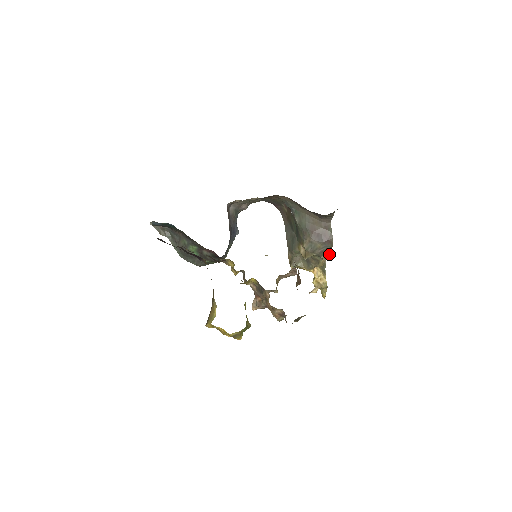
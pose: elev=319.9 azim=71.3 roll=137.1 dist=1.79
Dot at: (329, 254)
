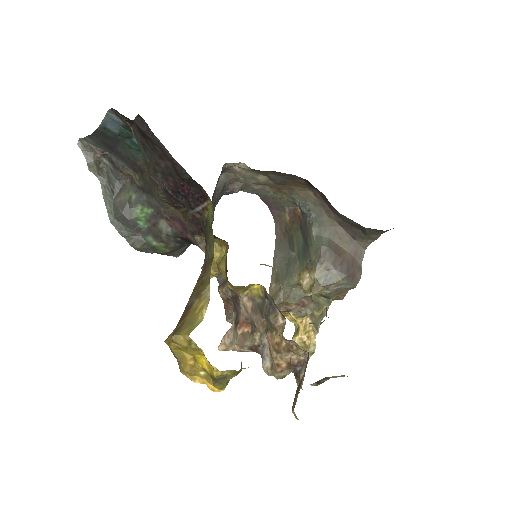
Dot at: (341, 299)
